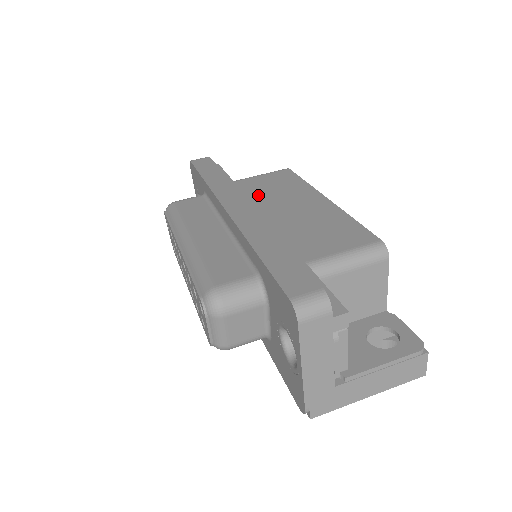
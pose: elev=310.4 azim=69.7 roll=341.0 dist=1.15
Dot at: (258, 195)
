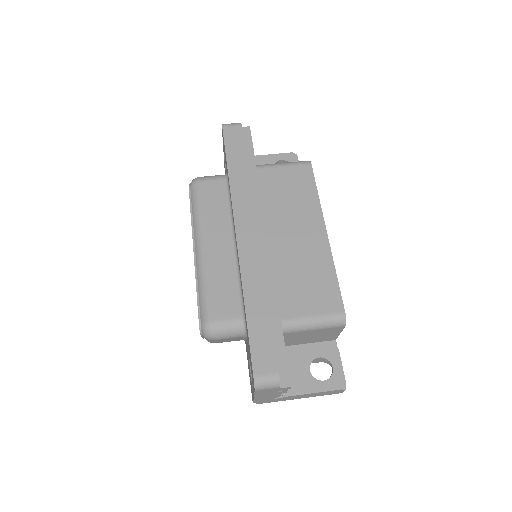
Dot at: (272, 204)
